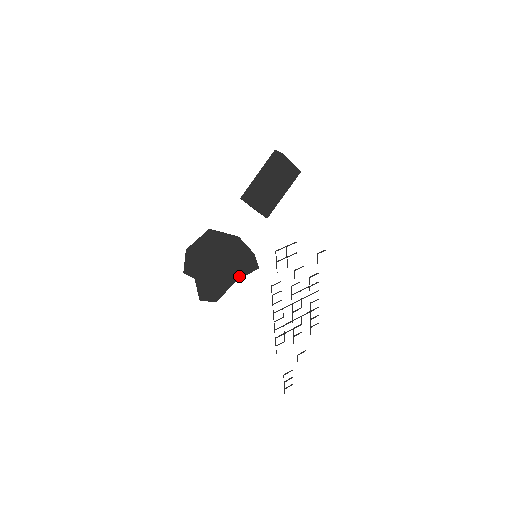
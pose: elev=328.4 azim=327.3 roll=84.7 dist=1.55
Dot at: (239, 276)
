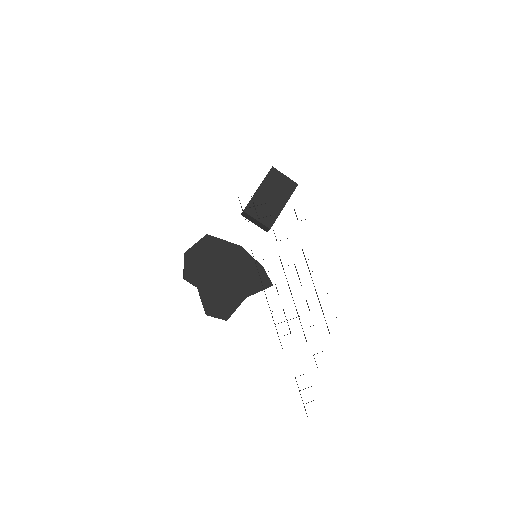
Dot at: (250, 292)
